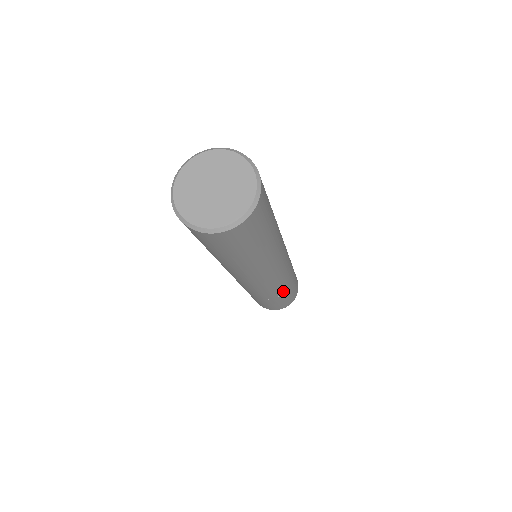
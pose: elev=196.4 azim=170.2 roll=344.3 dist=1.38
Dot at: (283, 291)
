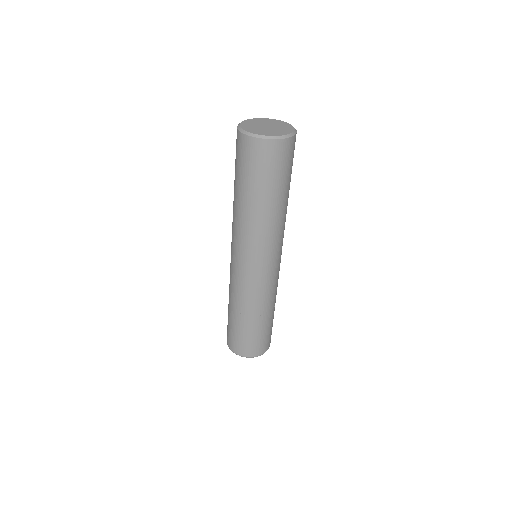
Dot at: (273, 305)
